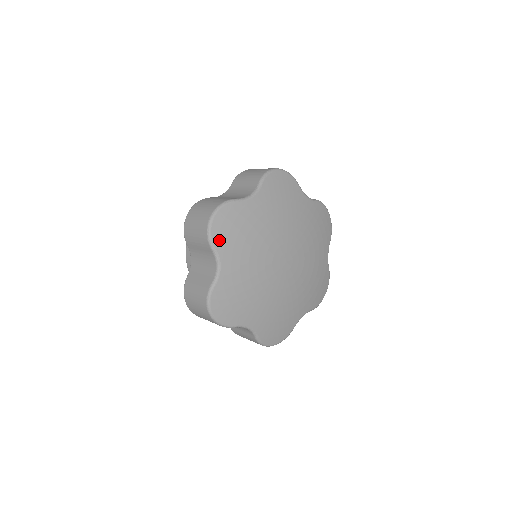
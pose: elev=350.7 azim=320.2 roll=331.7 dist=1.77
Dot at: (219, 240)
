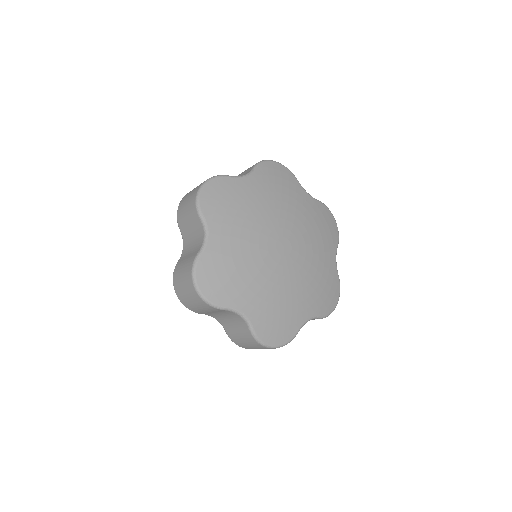
Dot at: (264, 169)
